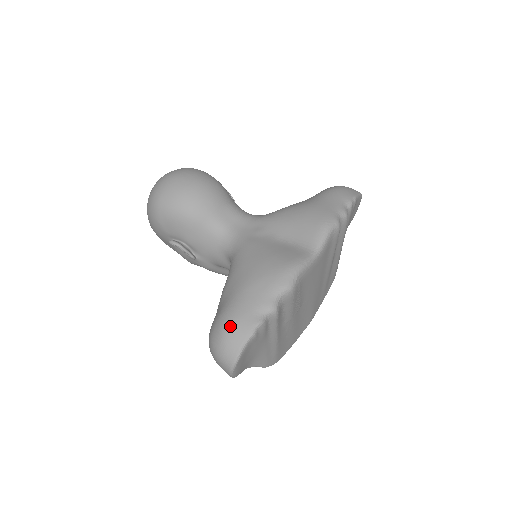
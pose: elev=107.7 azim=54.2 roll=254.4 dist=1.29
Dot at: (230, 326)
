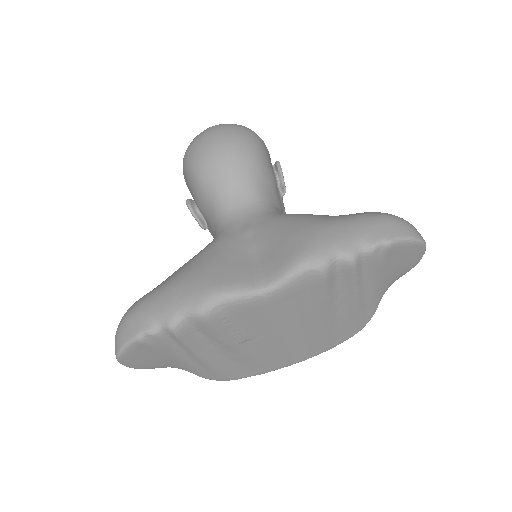
Dot at: (128, 317)
